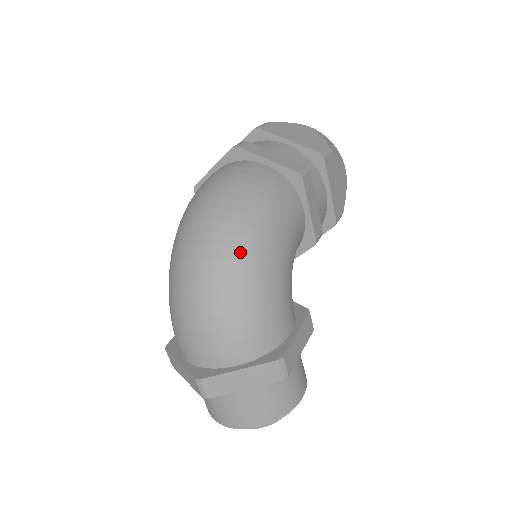
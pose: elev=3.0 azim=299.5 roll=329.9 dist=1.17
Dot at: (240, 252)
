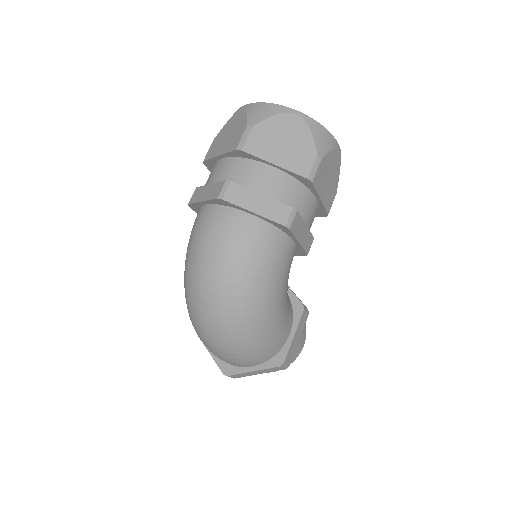
Dot at: (241, 318)
